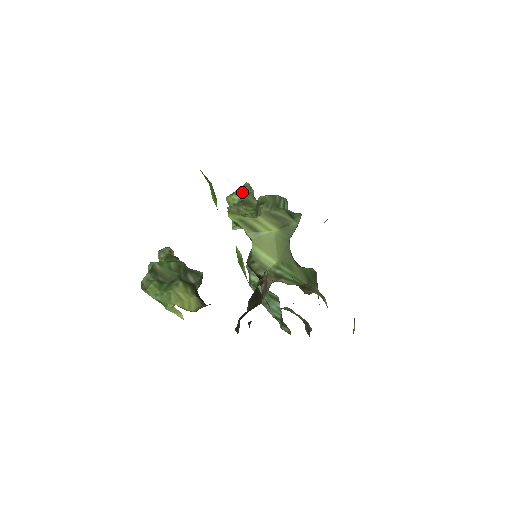
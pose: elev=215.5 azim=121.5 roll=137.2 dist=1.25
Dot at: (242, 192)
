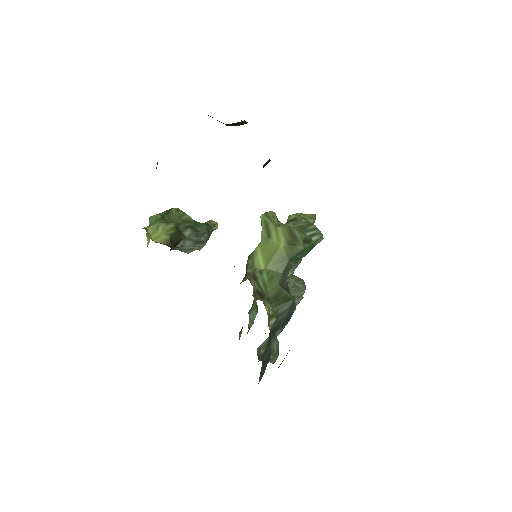
Dot at: (300, 215)
